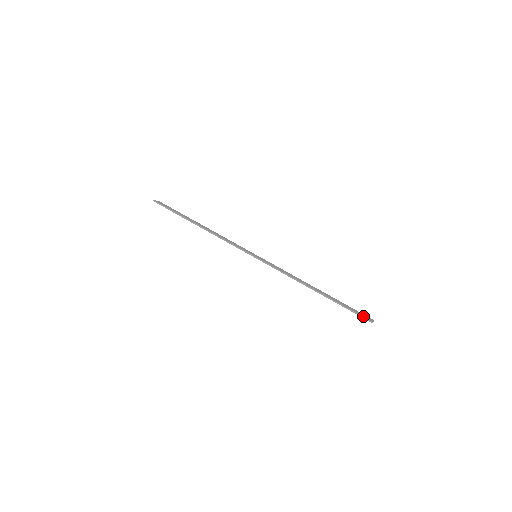
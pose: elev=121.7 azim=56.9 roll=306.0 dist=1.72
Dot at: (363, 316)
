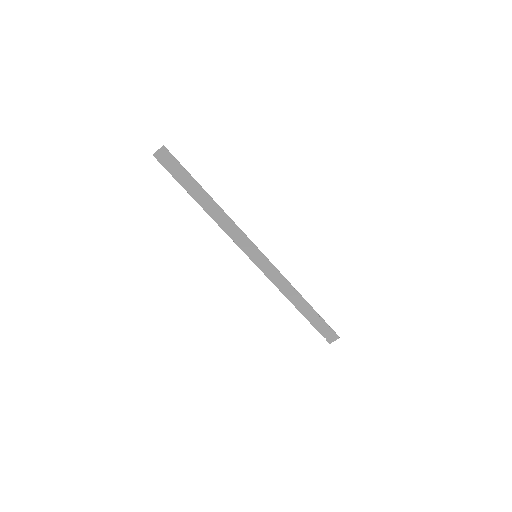
Dot at: occluded
